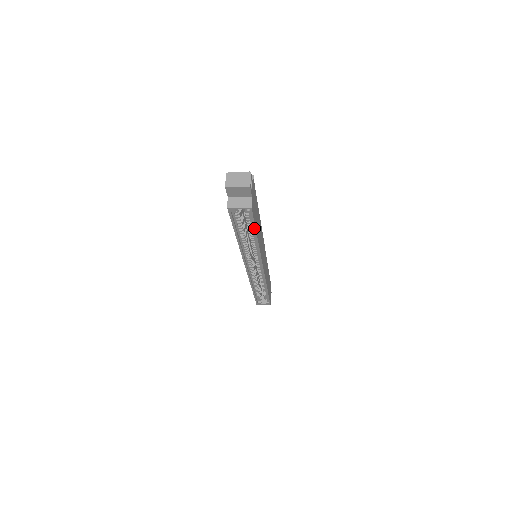
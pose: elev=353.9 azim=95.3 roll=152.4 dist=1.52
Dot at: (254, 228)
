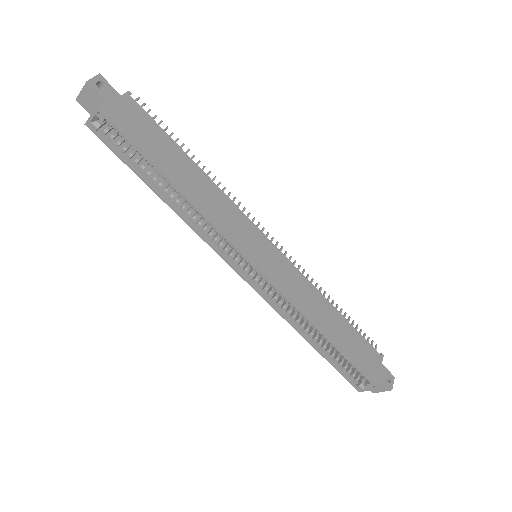
Dot at: (142, 155)
